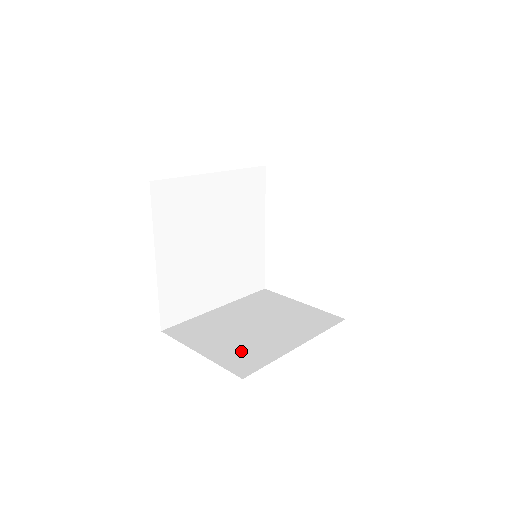
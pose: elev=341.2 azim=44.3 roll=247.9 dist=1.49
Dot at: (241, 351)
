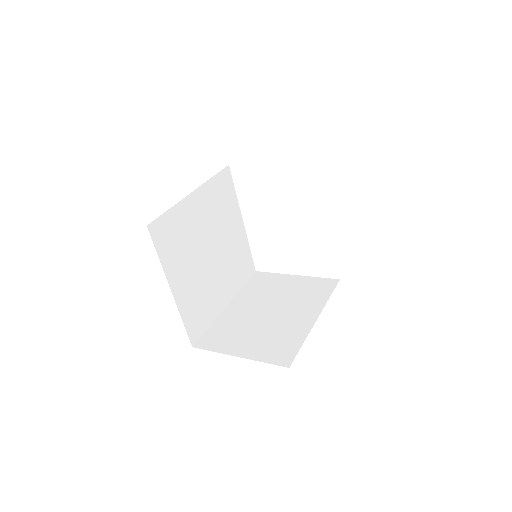
Dot at: (272, 342)
